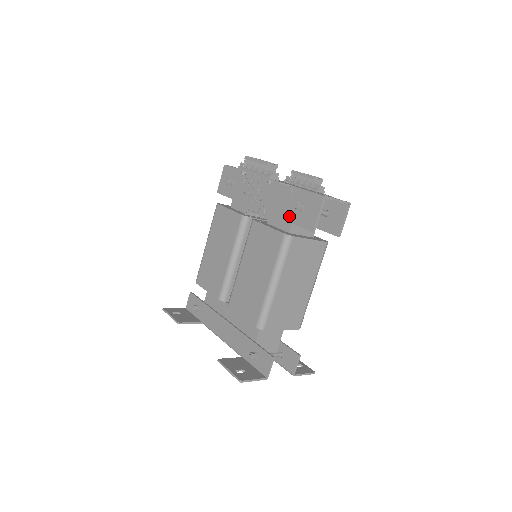
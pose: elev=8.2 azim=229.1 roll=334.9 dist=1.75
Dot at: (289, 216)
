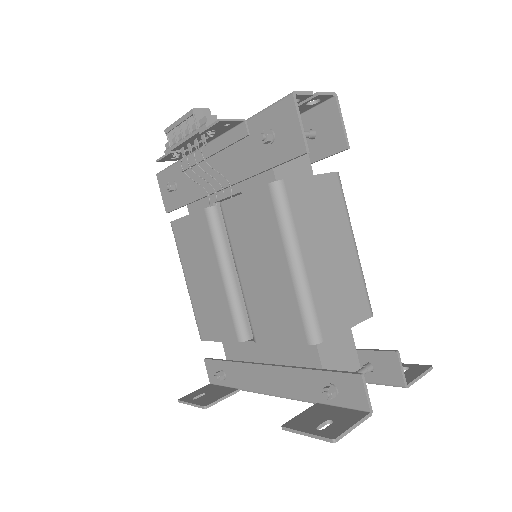
Dot at: (262, 161)
